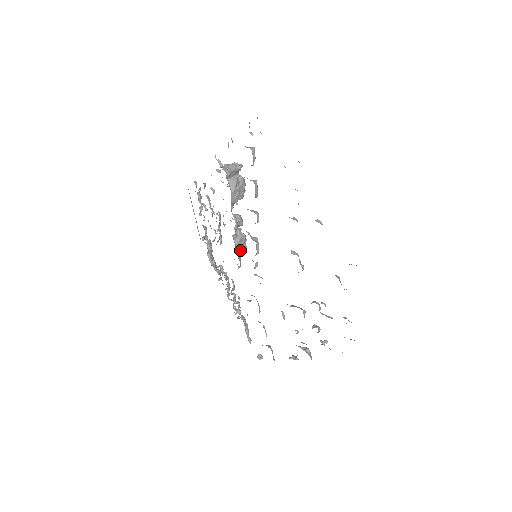
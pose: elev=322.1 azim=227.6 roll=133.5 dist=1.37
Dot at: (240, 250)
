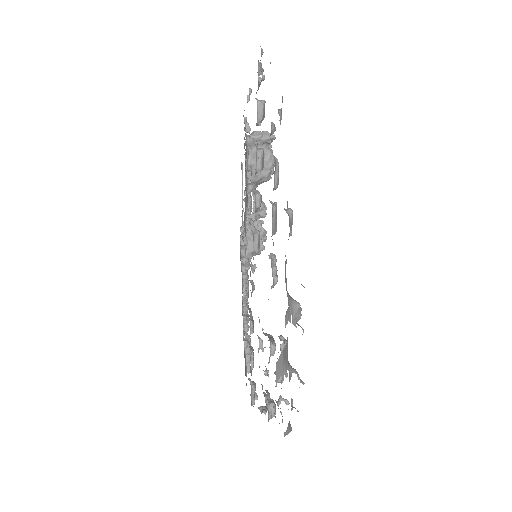
Dot at: (252, 247)
